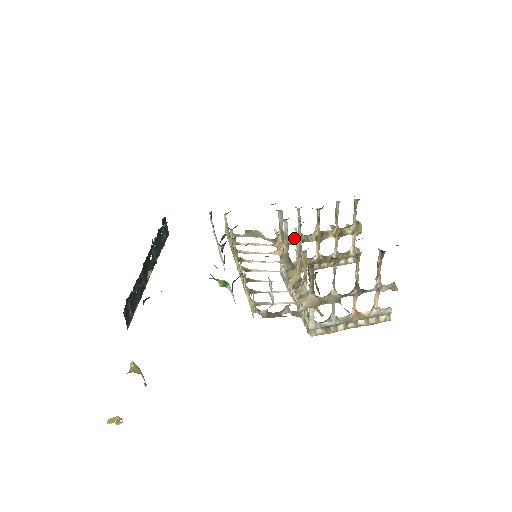
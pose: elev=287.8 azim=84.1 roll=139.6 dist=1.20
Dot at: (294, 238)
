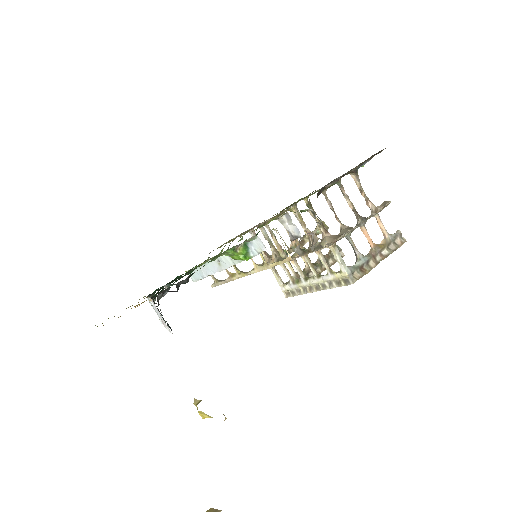
Dot at: occluded
